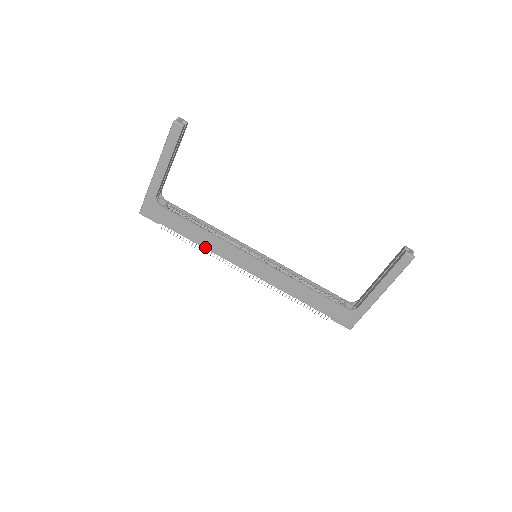
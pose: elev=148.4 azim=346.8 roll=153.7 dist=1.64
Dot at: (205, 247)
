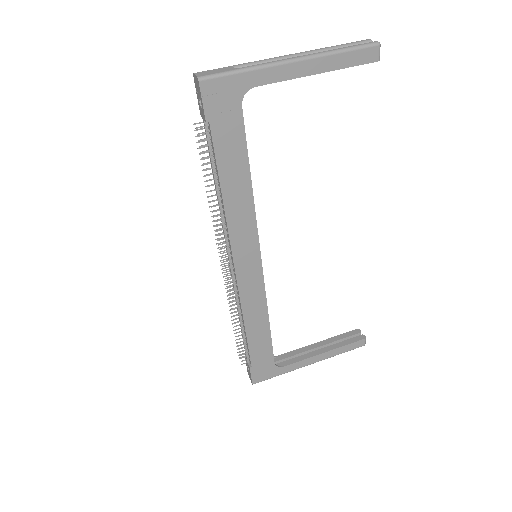
Dot at: (226, 204)
